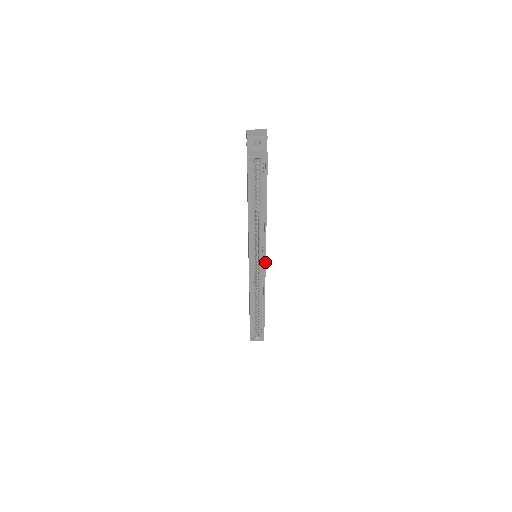
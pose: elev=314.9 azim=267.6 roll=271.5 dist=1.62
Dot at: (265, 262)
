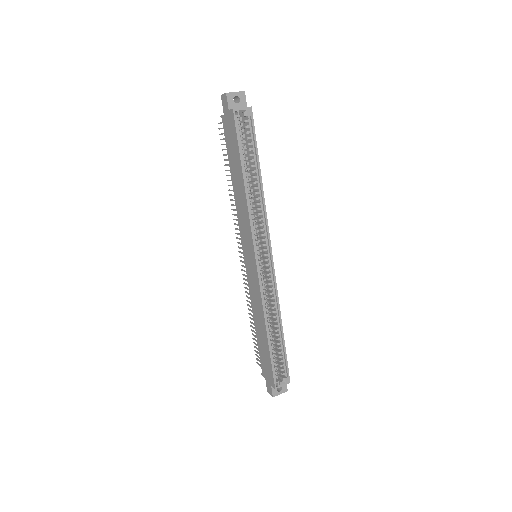
Dot at: (271, 251)
